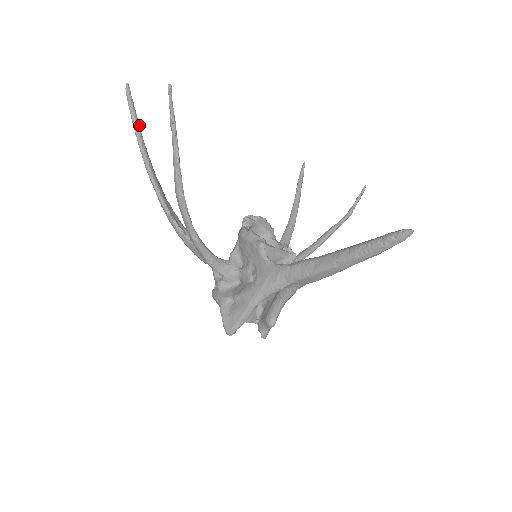
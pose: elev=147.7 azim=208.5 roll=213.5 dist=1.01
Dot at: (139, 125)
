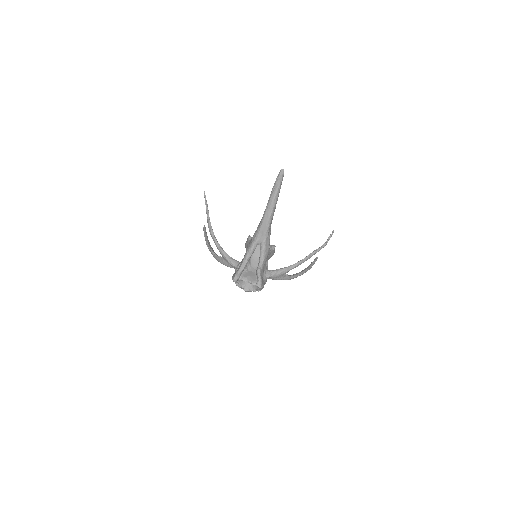
Dot at: occluded
